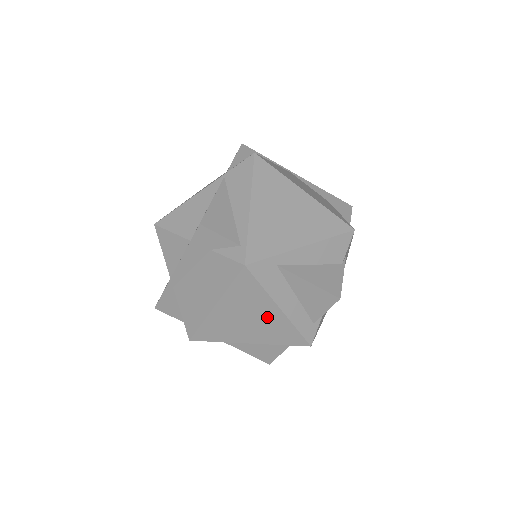
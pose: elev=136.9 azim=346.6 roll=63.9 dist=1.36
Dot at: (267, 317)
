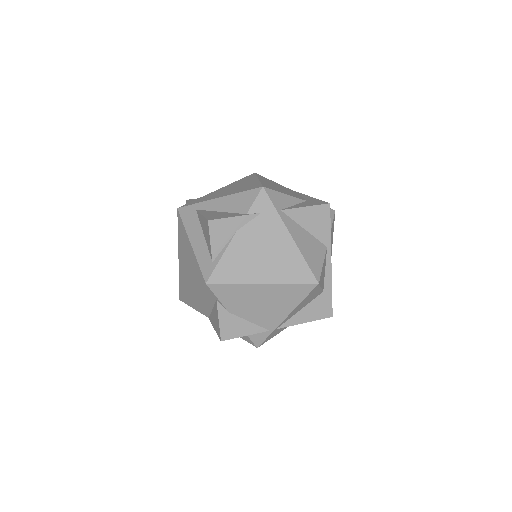
Dot at: (190, 256)
